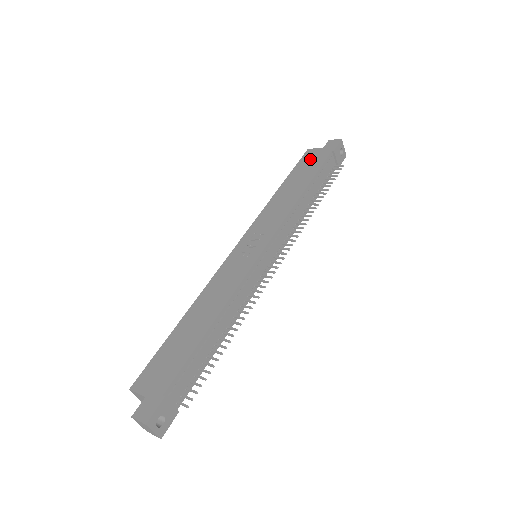
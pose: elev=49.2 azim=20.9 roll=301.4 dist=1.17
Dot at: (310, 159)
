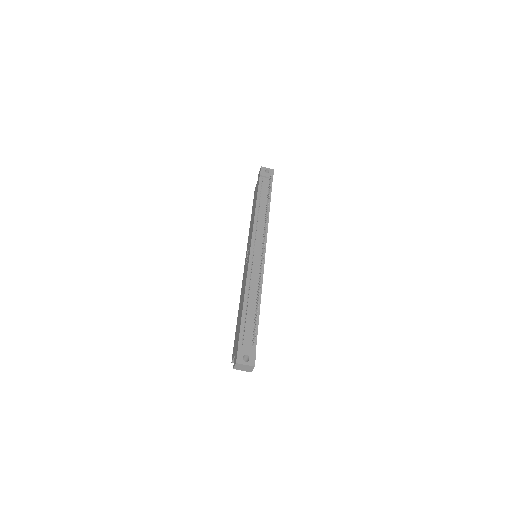
Dot at: (255, 191)
